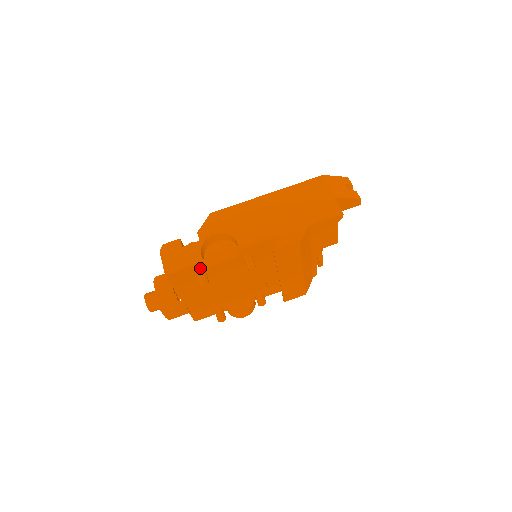
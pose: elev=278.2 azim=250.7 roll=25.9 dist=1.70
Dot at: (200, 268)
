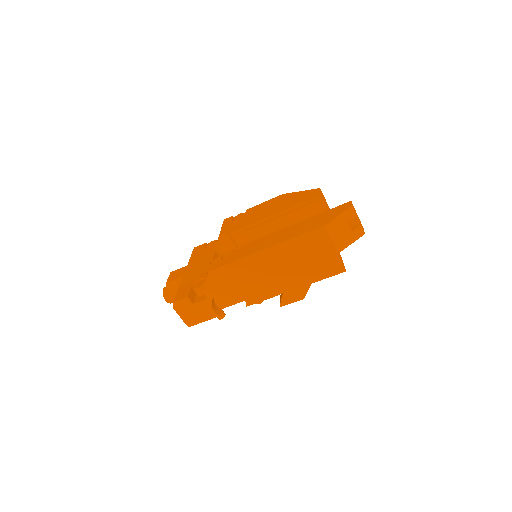
Dot at: occluded
